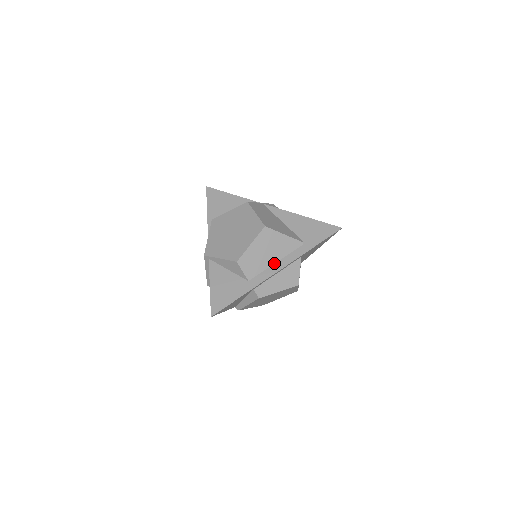
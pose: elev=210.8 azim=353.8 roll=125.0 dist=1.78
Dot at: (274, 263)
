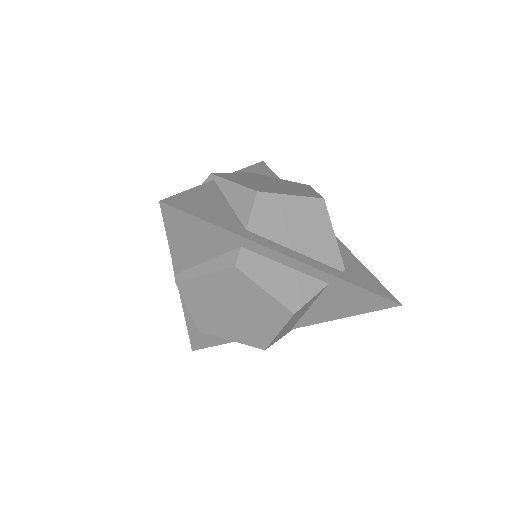
Dot at: (294, 249)
